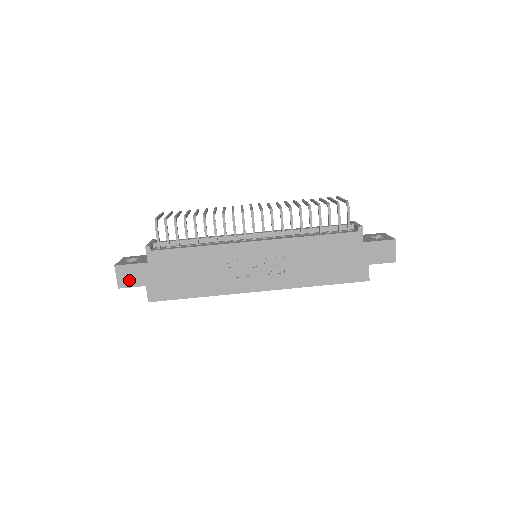
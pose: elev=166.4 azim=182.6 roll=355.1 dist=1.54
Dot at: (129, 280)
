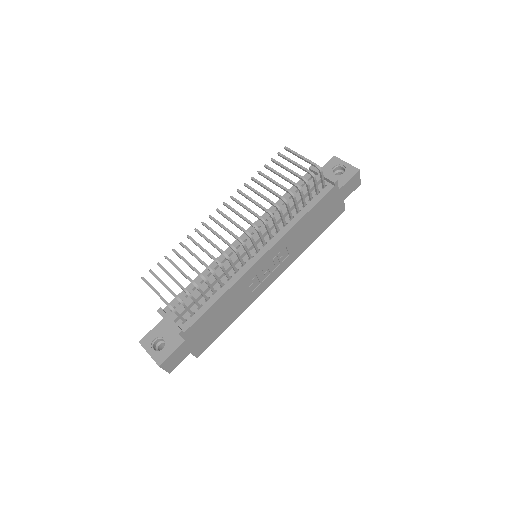
Dot at: (175, 362)
